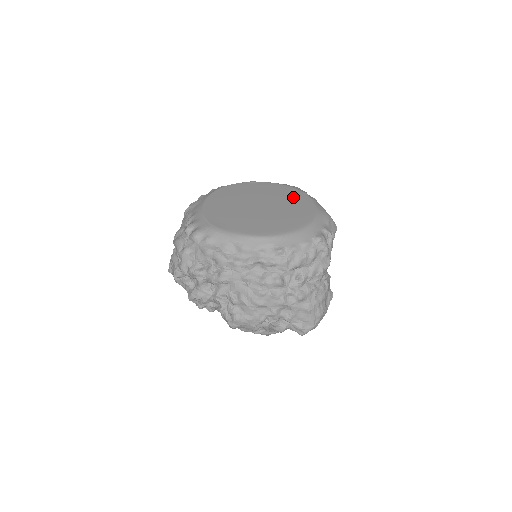
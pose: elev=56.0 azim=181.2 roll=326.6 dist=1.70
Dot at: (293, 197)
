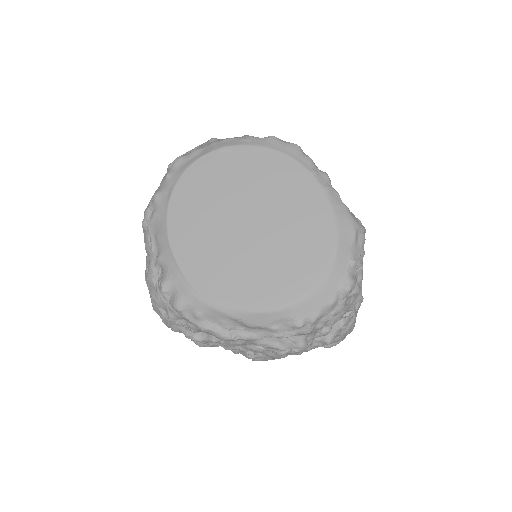
Dot at: (295, 190)
